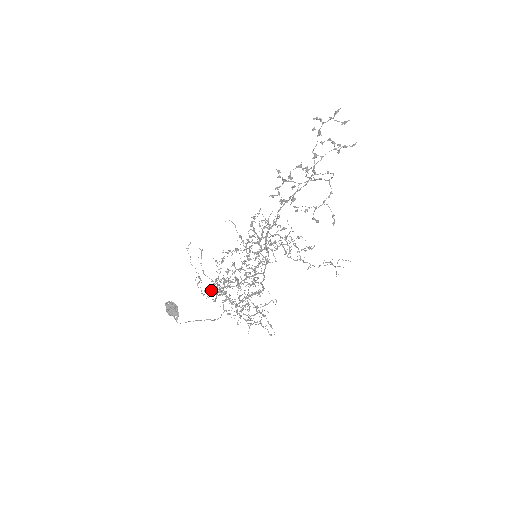
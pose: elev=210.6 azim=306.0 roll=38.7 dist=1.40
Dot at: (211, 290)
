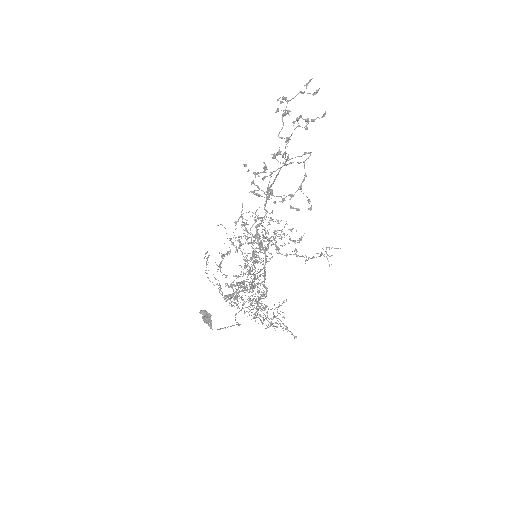
Dot at: occluded
